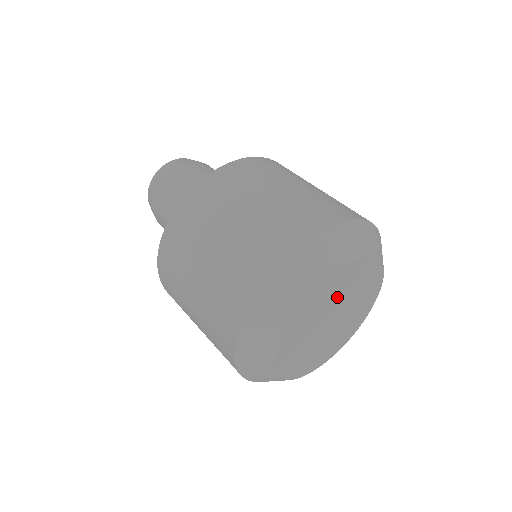
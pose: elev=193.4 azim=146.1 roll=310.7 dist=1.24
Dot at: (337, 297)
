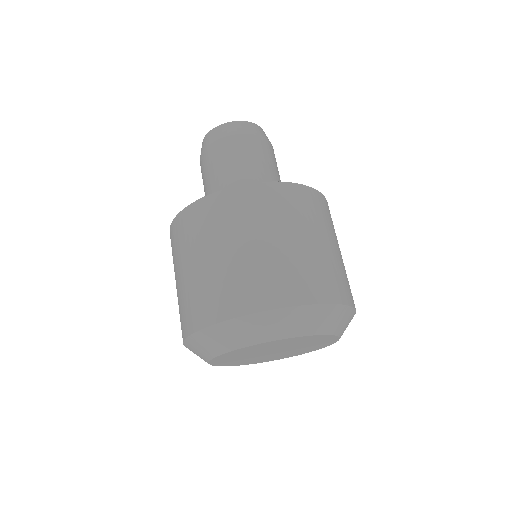
Dot at: (298, 344)
